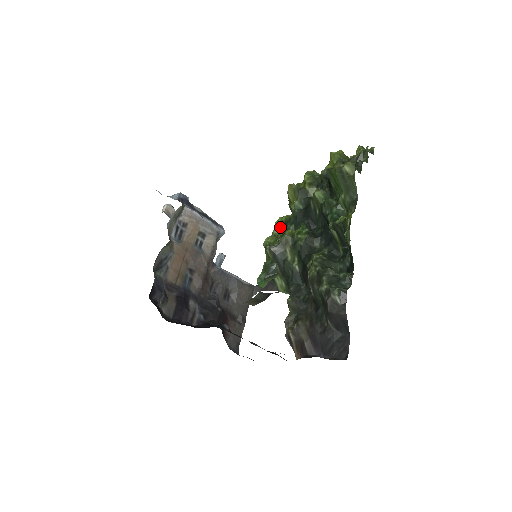
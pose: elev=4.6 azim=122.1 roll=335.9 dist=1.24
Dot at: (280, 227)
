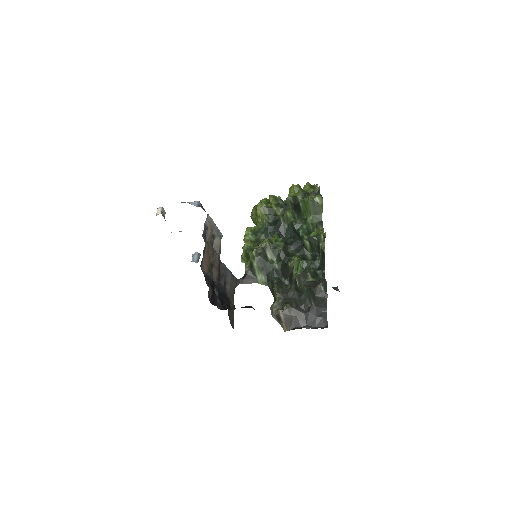
Dot at: (251, 235)
